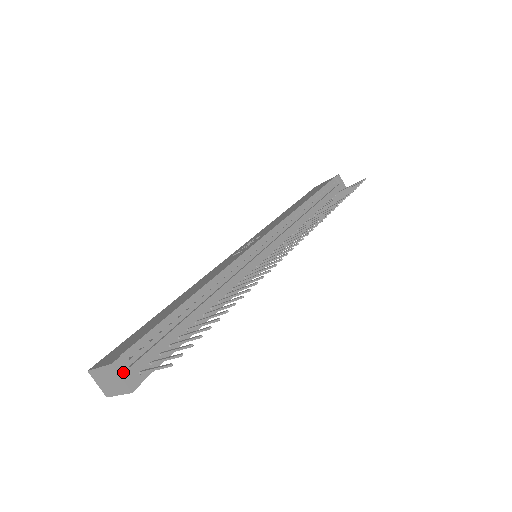
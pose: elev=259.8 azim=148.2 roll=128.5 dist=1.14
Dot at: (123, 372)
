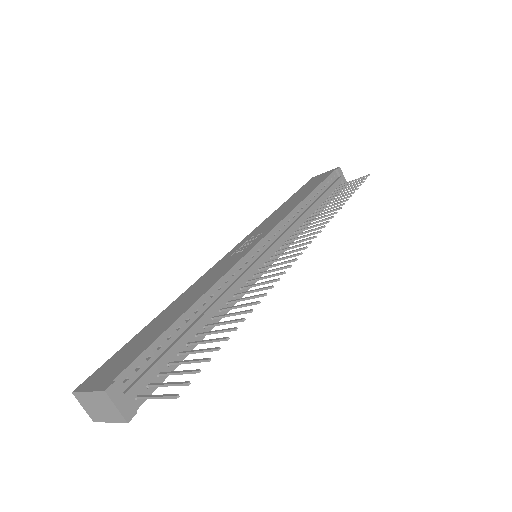
Dot at: (118, 400)
